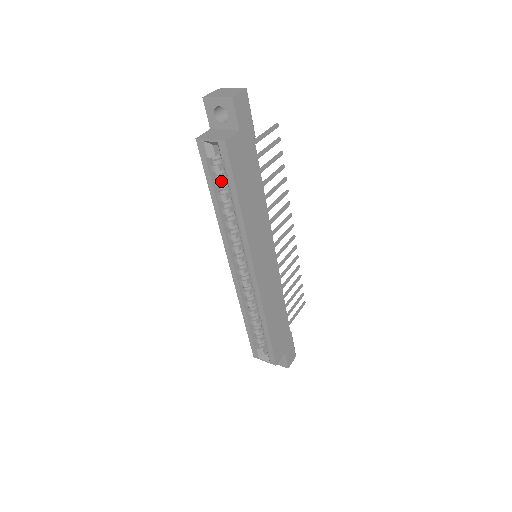
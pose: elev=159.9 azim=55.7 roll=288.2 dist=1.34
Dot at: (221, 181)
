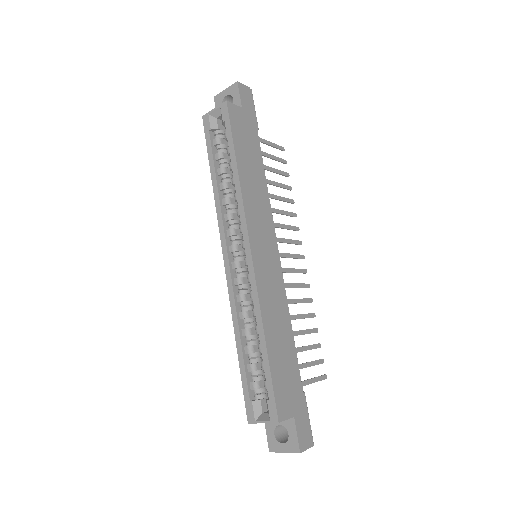
Dot at: (221, 153)
